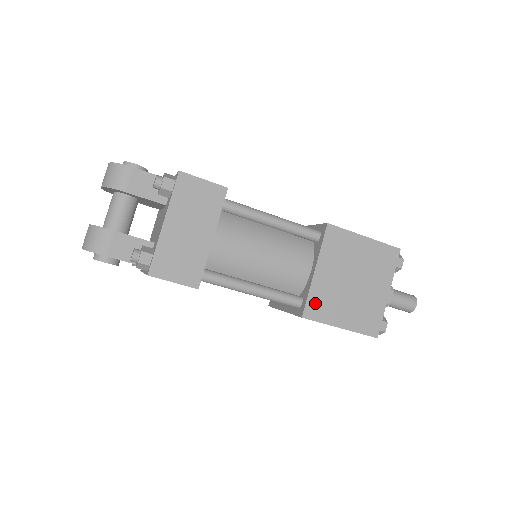
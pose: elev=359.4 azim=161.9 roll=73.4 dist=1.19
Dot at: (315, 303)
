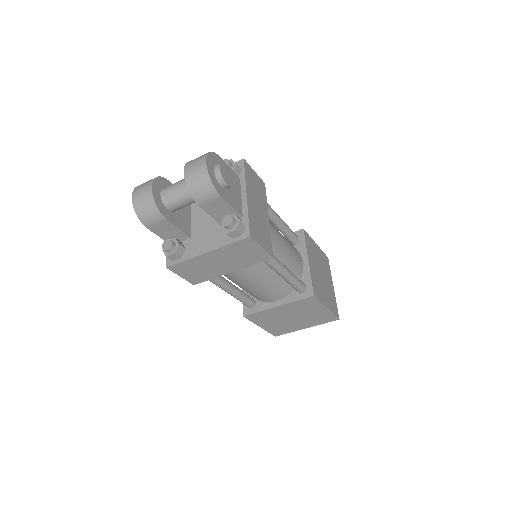
Dot at: (259, 315)
